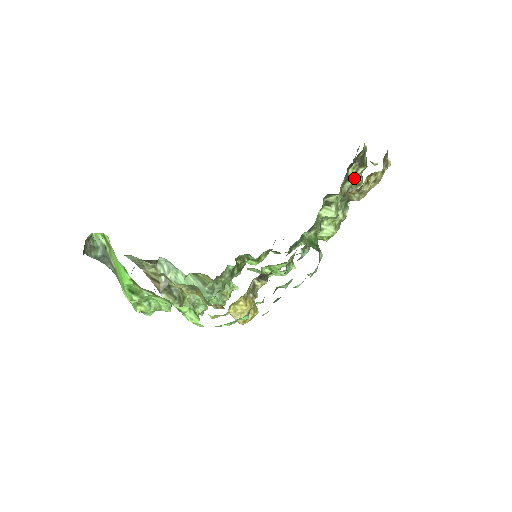
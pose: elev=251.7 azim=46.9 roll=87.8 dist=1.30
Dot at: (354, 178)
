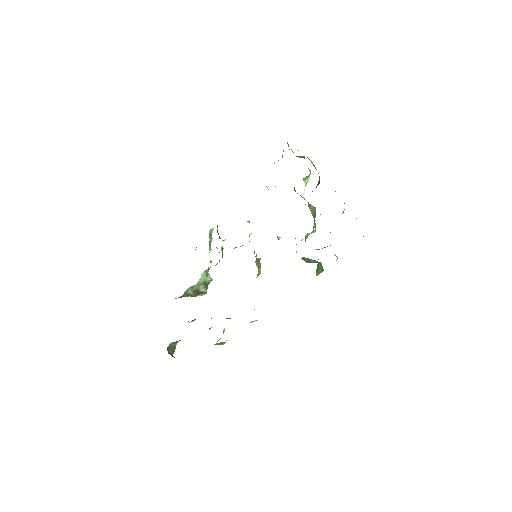
Dot at: occluded
